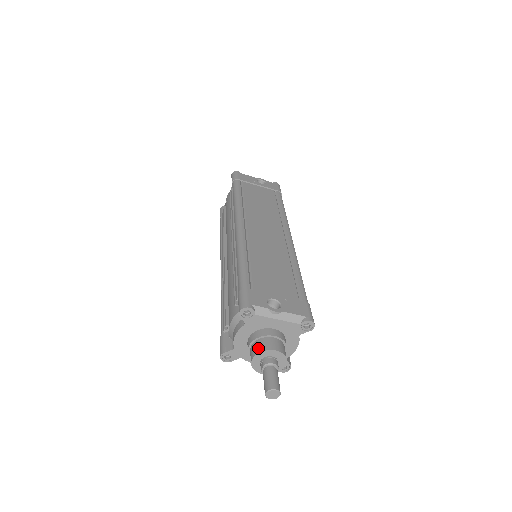
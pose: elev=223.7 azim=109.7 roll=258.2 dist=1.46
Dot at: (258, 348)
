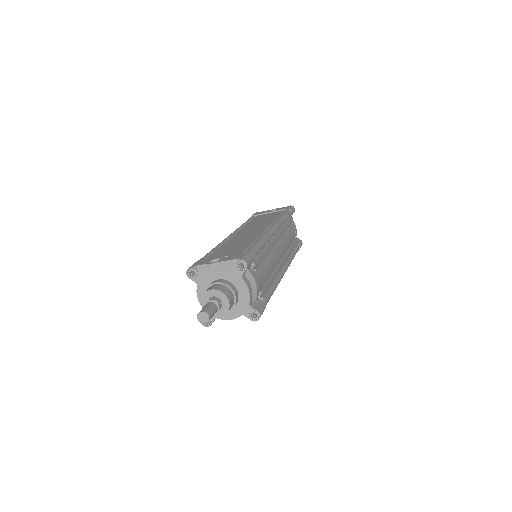
Dot at: (203, 295)
